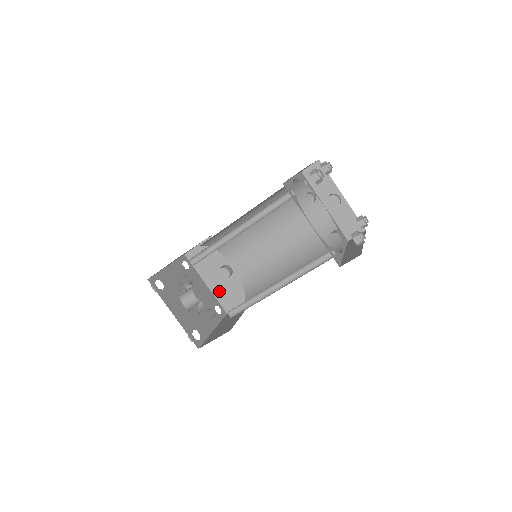
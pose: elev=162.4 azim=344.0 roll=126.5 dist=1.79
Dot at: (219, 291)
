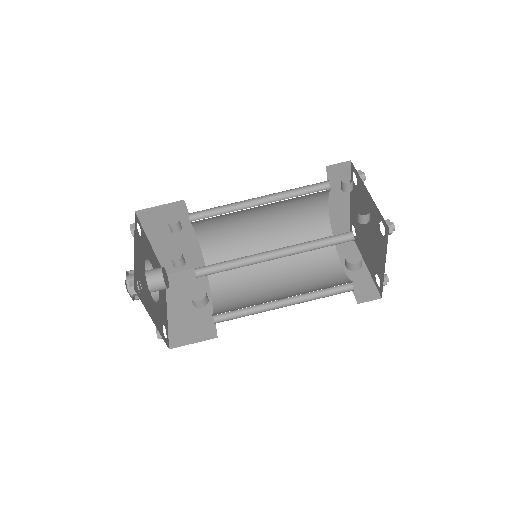
Dot at: (177, 320)
